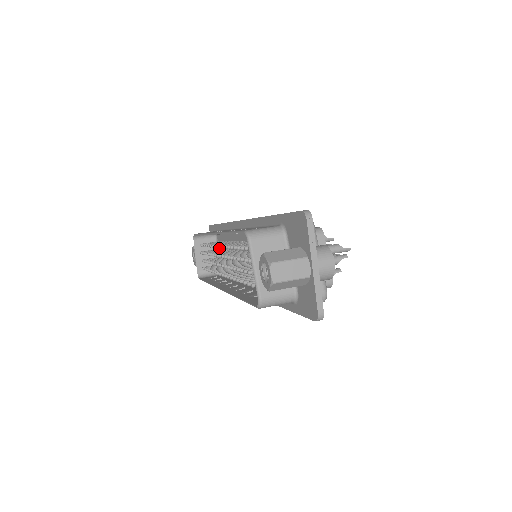
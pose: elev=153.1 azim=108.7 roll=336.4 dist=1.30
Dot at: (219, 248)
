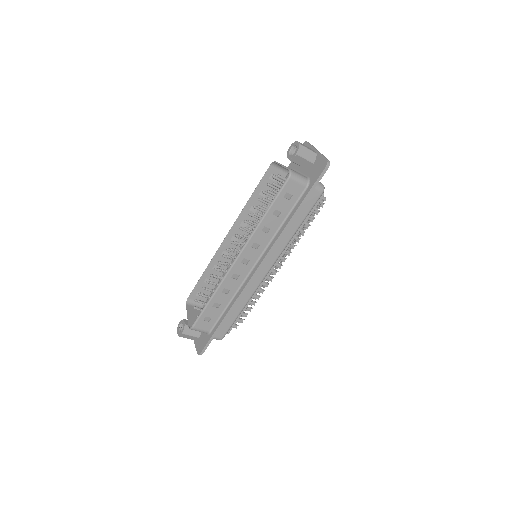
Dot at: occluded
